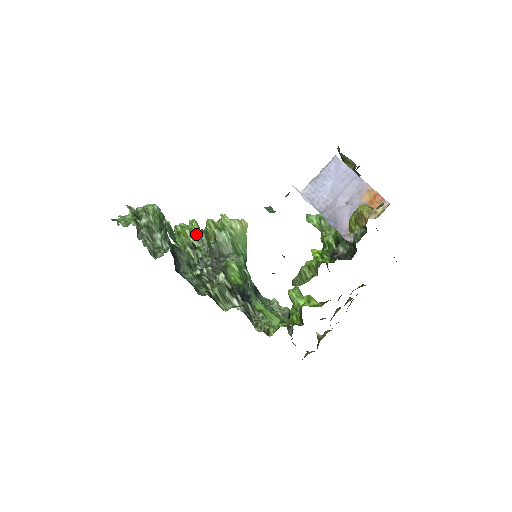
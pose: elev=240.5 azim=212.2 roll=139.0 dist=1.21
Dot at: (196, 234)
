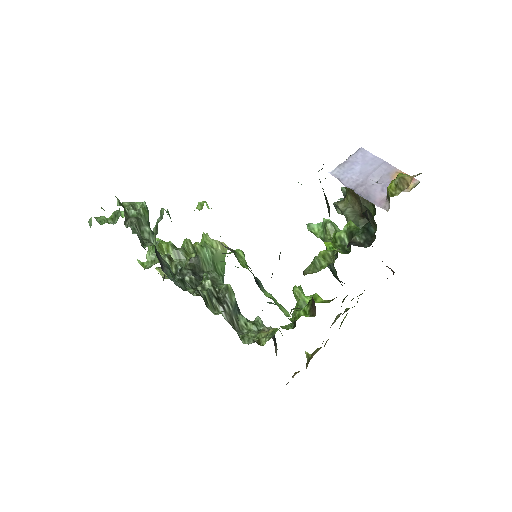
Dot at: (174, 249)
